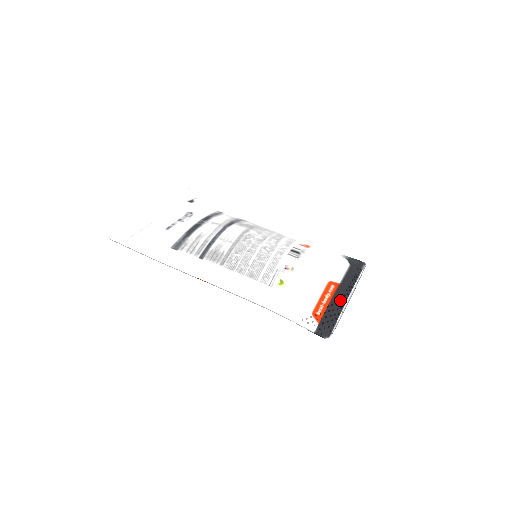
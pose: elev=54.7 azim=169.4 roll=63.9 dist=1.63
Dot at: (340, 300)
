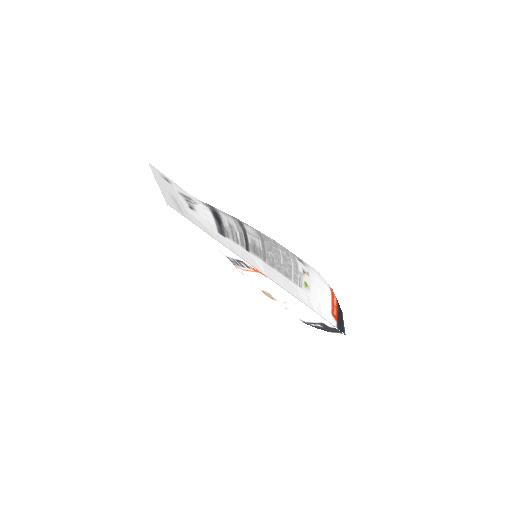
Dot at: occluded
